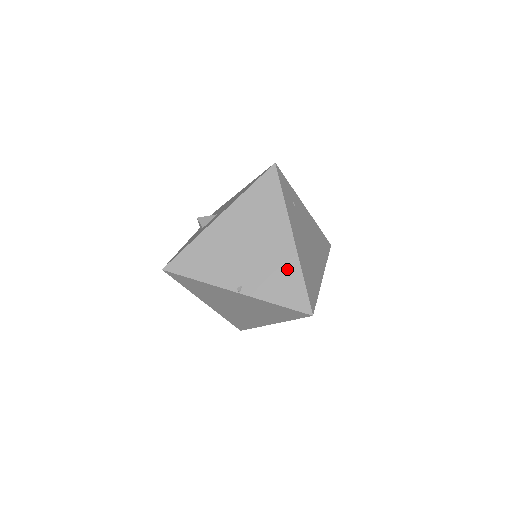
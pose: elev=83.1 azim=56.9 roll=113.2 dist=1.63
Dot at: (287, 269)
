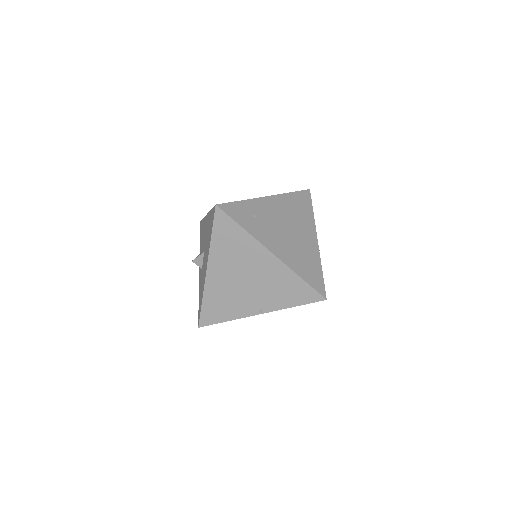
Dot at: (284, 279)
